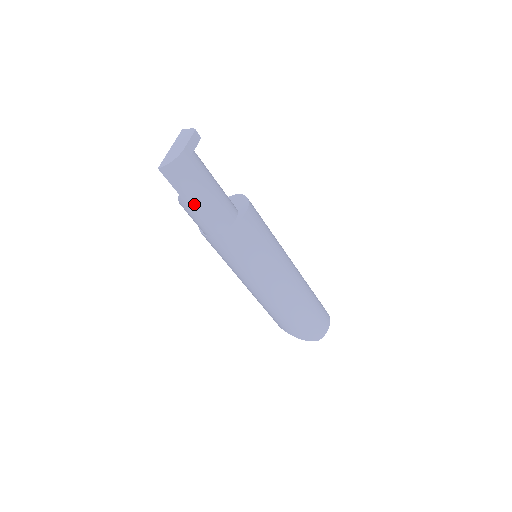
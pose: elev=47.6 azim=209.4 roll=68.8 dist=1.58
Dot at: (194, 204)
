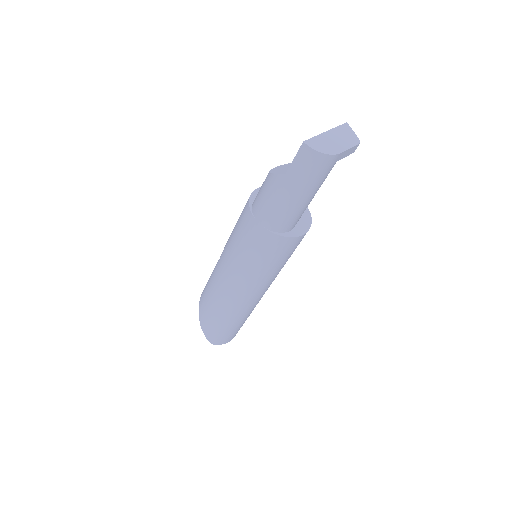
Dot at: (284, 193)
